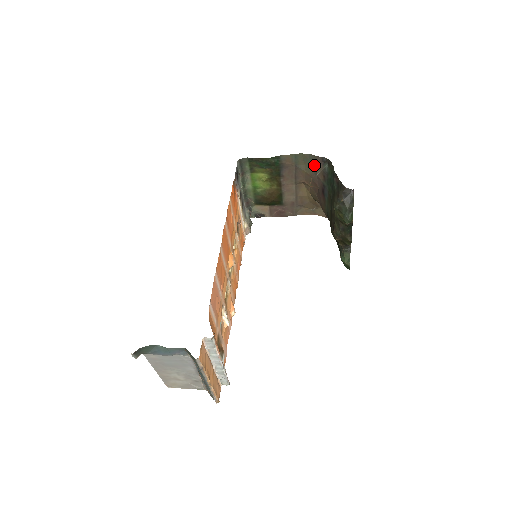
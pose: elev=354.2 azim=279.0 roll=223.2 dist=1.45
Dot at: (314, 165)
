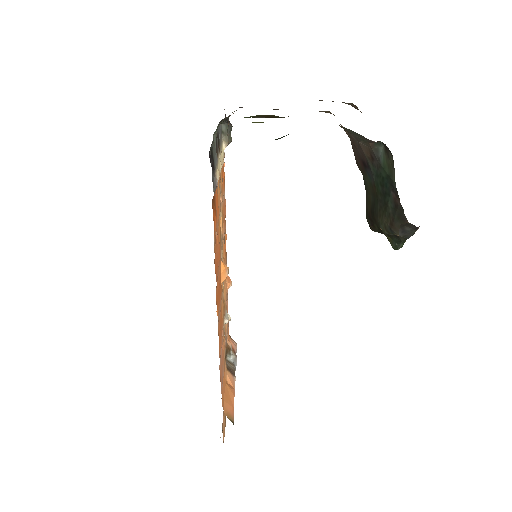
Dot at: (357, 136)
